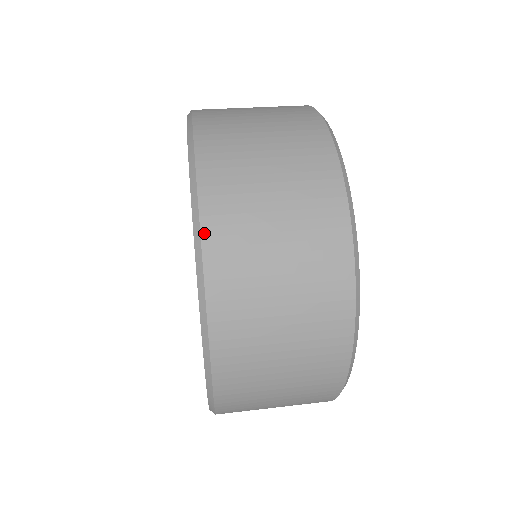
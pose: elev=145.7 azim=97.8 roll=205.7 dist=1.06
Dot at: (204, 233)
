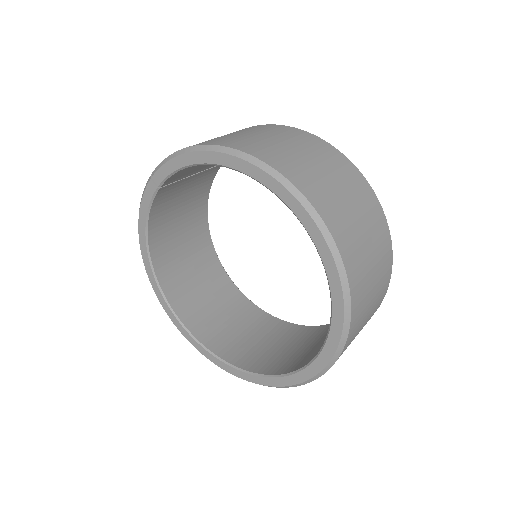
Dot at: (343, 258)
